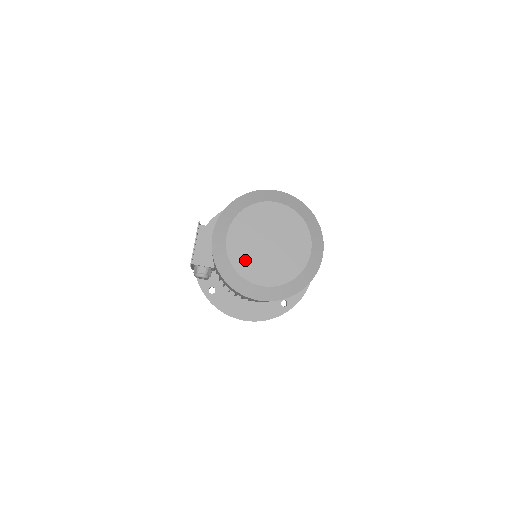
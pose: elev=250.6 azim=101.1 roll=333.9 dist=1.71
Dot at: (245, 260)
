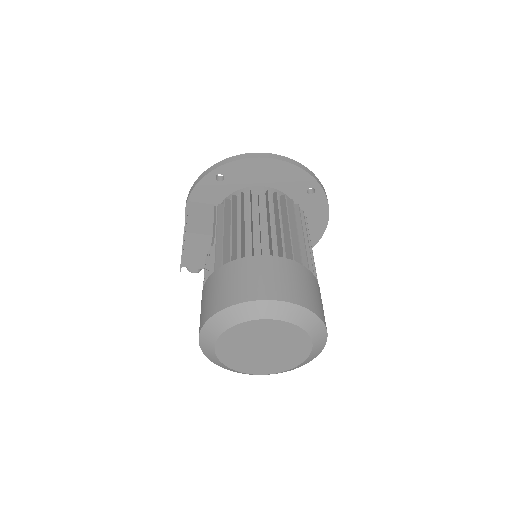
Dot at: (236, 360)
